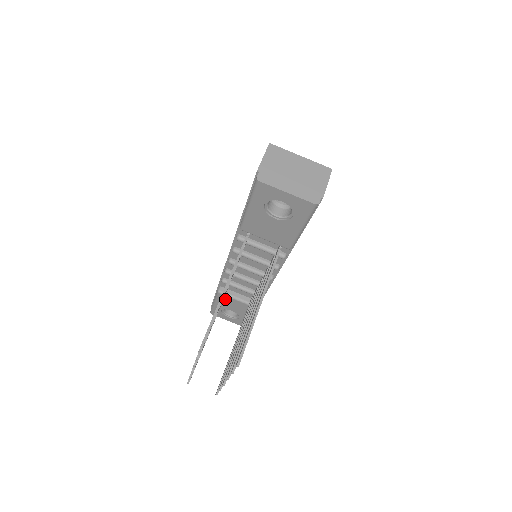
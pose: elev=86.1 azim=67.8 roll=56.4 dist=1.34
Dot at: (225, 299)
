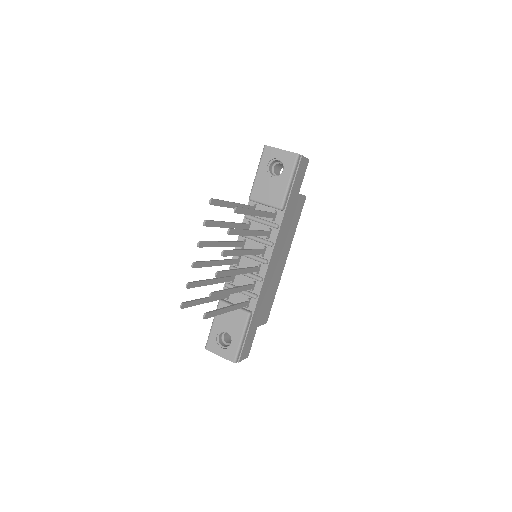
Dot at: occluded
